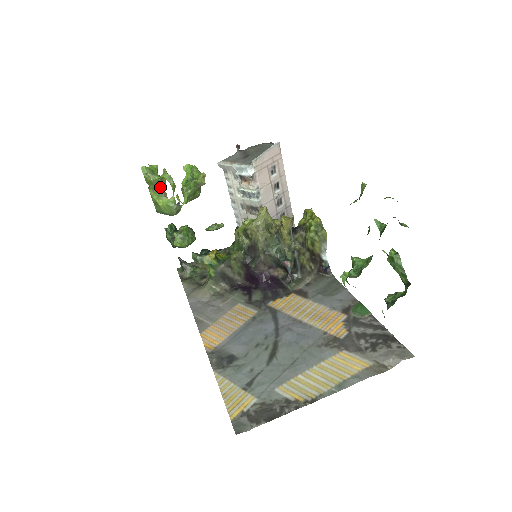
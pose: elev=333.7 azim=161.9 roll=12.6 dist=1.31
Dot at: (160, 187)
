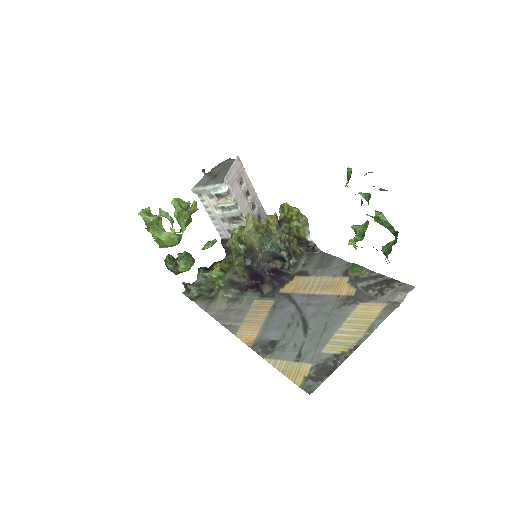
Dot at: (159, 225)
